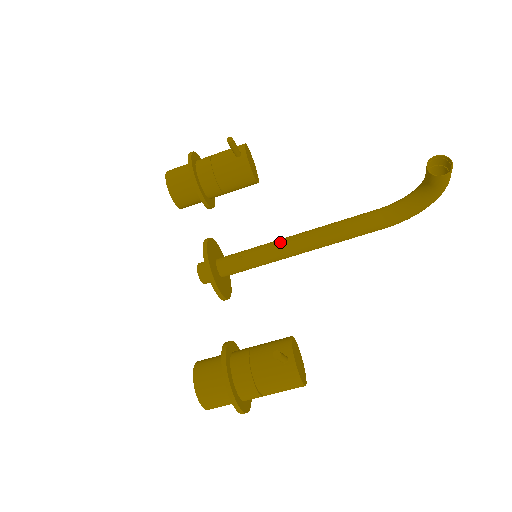
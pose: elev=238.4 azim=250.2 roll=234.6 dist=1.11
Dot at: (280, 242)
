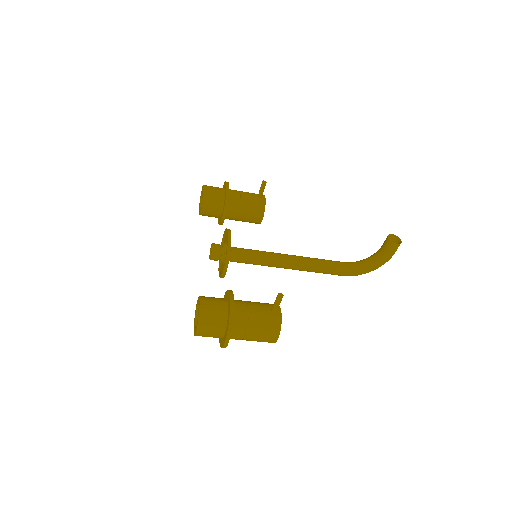
Dot at: (277, 253)
